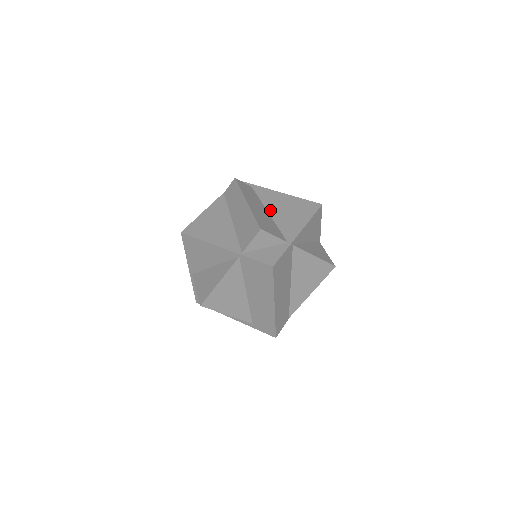
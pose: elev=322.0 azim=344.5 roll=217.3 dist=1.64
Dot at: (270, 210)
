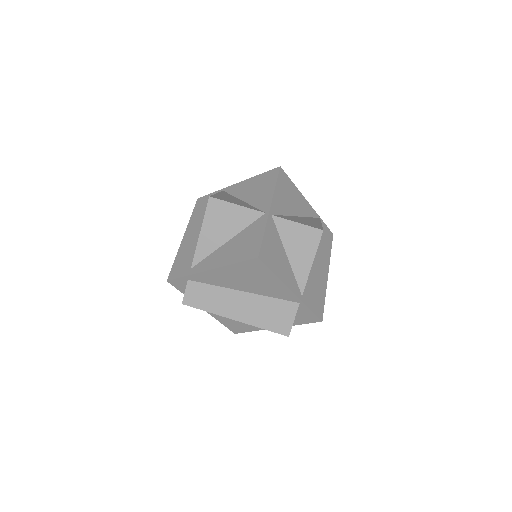
Dot at: (240, 289)
